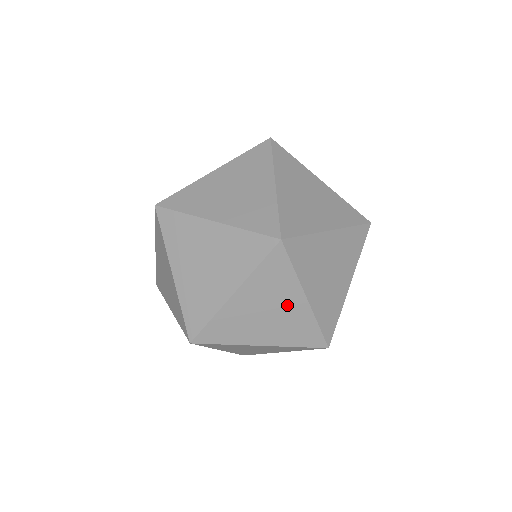
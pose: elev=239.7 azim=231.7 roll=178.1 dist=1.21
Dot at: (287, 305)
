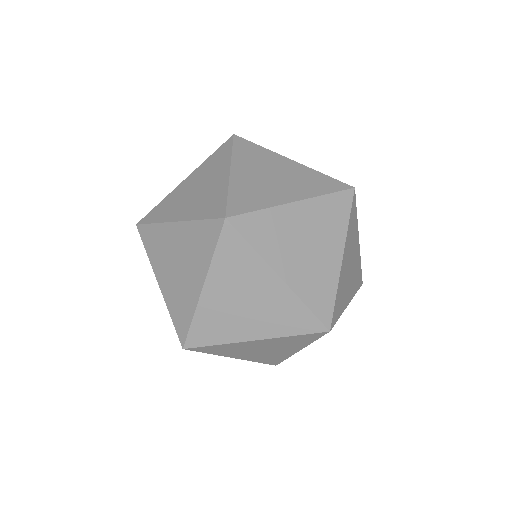
Dot at: (262, 289)
